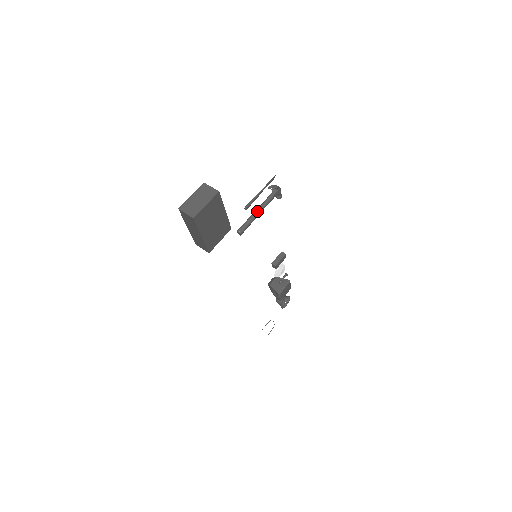
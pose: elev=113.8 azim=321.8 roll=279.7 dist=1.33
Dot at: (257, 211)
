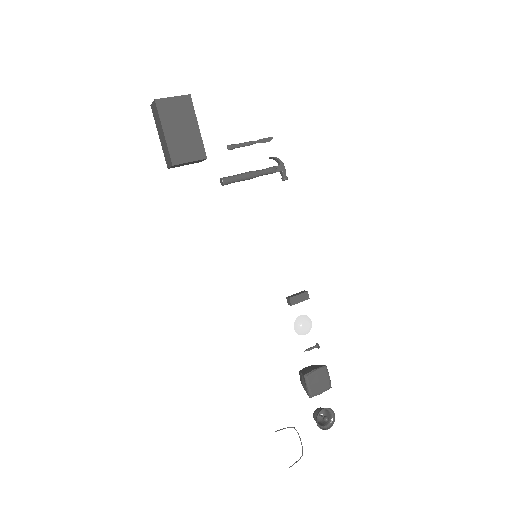
Dot at: (249, 171)
